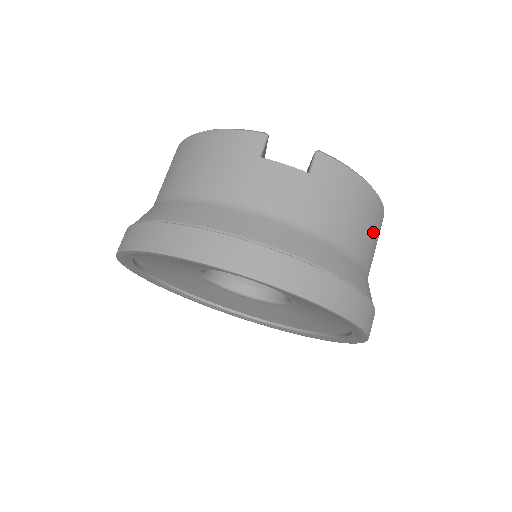
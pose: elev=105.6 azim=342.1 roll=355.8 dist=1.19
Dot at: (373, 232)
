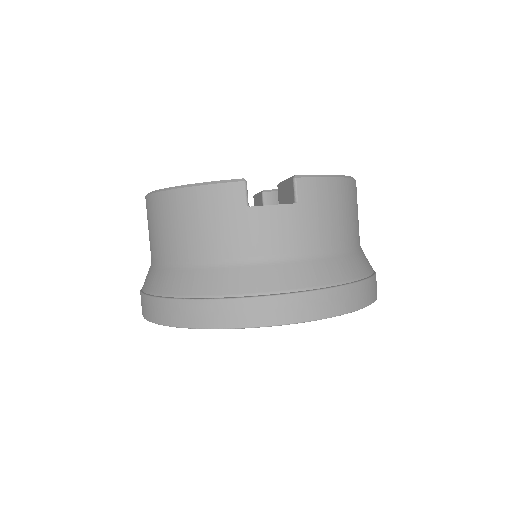
Dot at: (356, 211)
